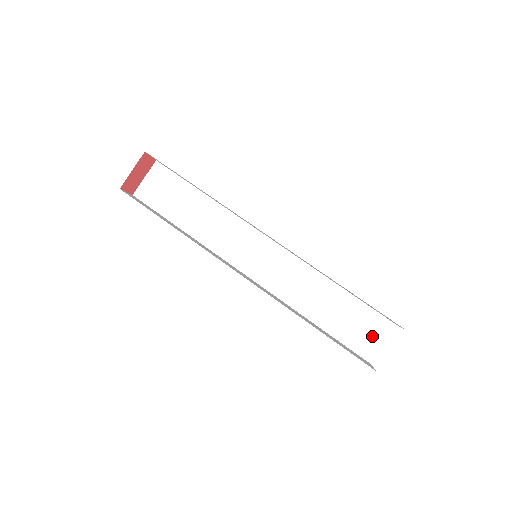
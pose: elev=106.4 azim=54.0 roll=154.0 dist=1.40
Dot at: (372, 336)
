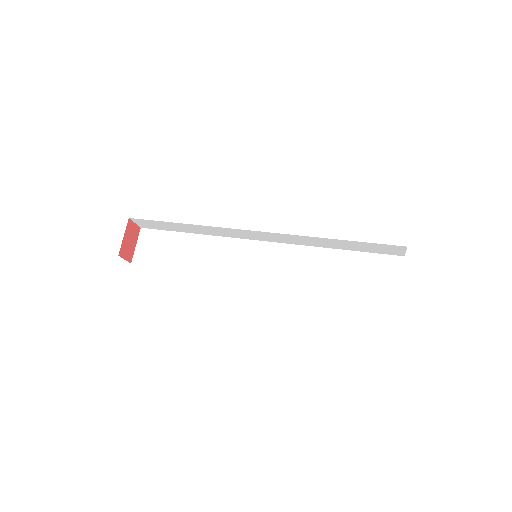
Dot at: (386, 275)
